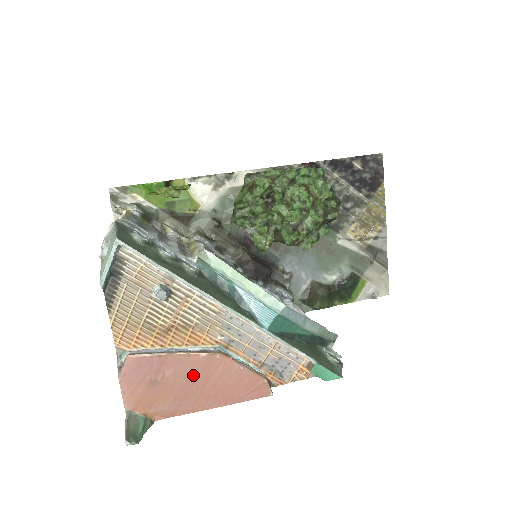
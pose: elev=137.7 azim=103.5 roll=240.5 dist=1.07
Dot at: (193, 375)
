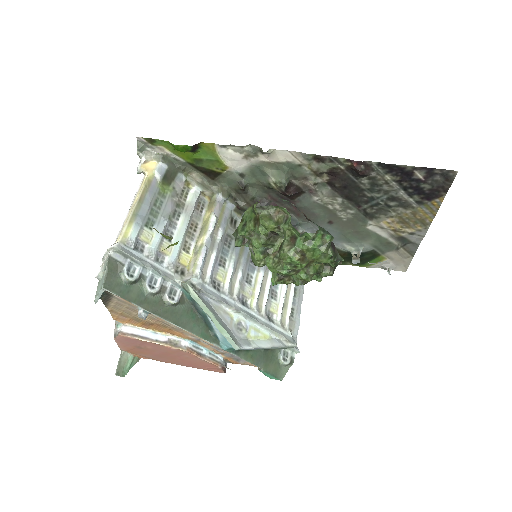
Dot at: (166, 352)
